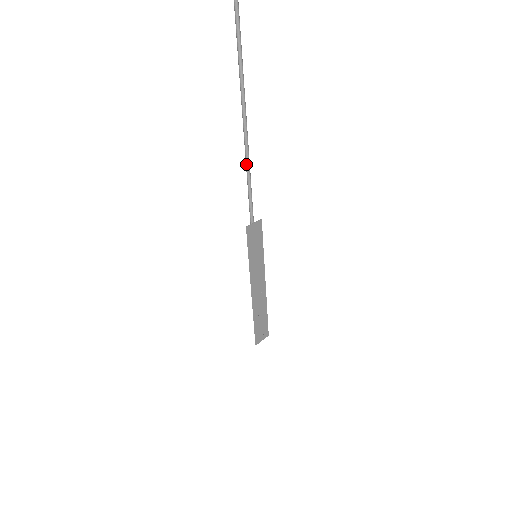
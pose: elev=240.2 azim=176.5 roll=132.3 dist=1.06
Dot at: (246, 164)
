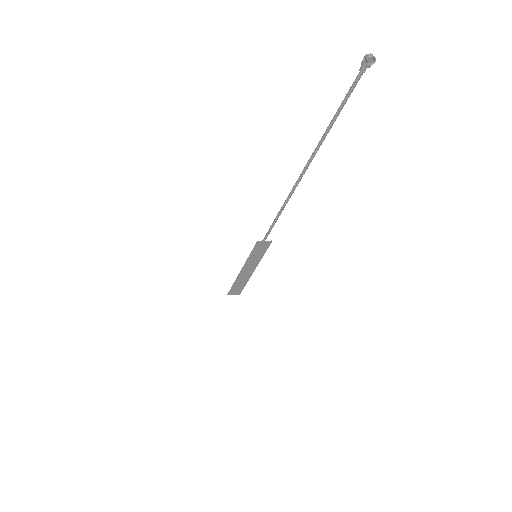
Dot at: (279, 211)
